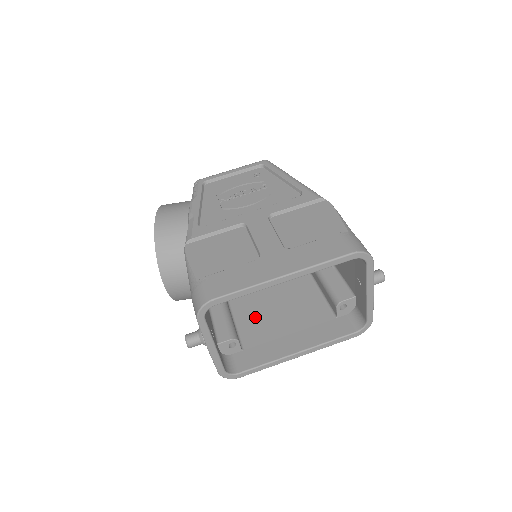
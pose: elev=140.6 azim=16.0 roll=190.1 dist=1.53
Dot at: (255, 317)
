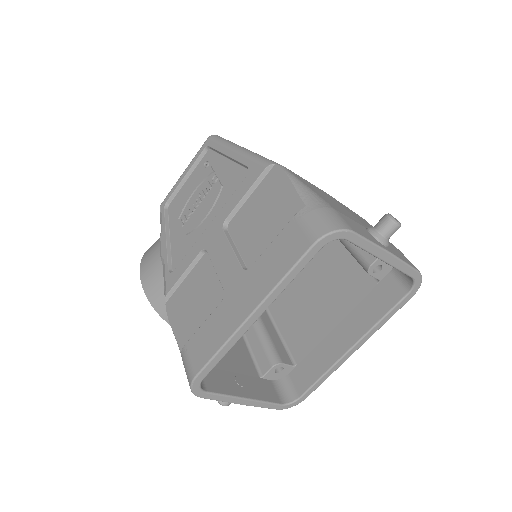
Dot at: (296, 317)
